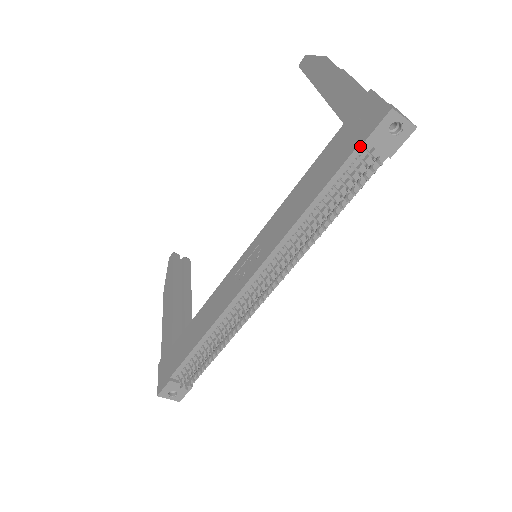
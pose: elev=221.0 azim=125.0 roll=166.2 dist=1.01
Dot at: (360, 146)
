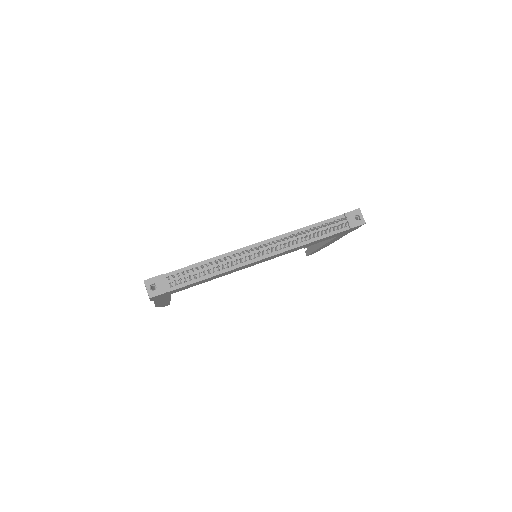
Dot at: (341, 216)
